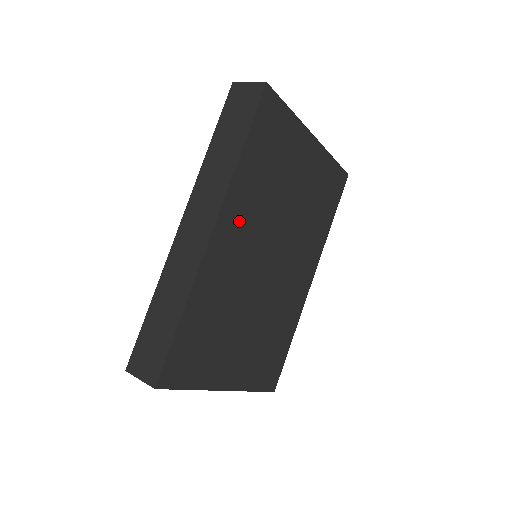
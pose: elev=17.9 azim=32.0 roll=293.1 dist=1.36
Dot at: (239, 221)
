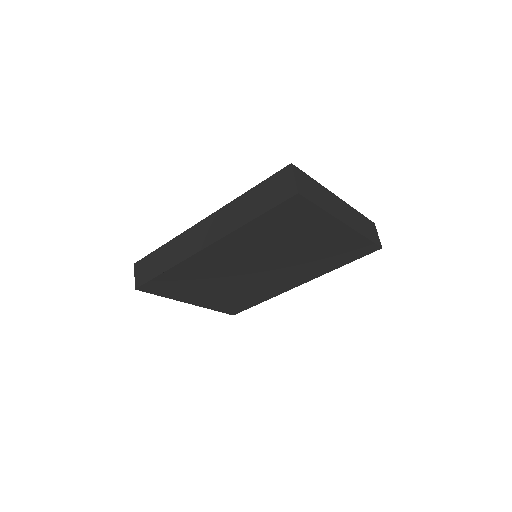
Dot at: (233, 248)
